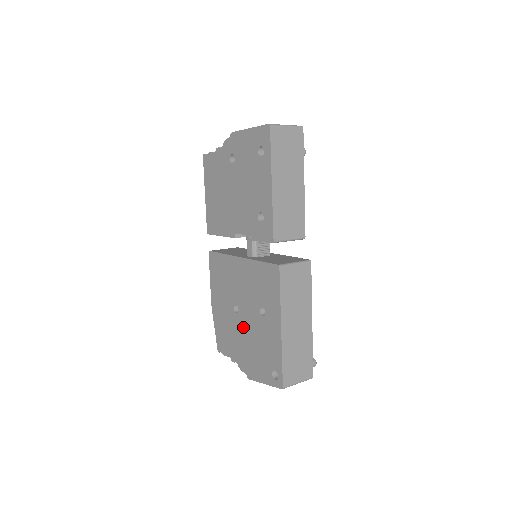
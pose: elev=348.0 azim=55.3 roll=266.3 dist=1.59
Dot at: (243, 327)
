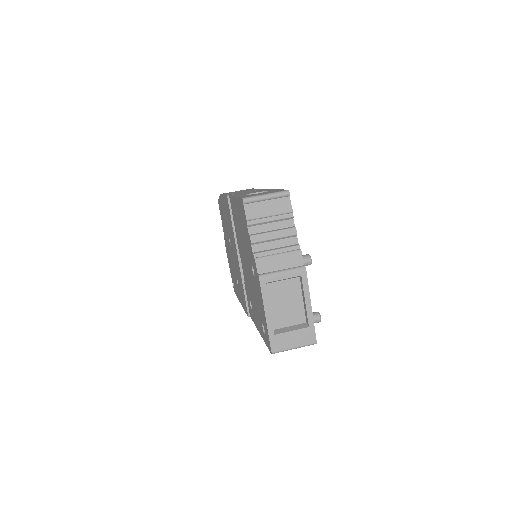
Dot at: (229, 249)
